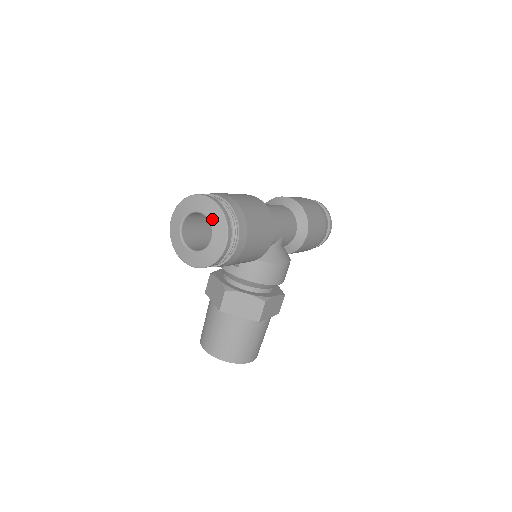
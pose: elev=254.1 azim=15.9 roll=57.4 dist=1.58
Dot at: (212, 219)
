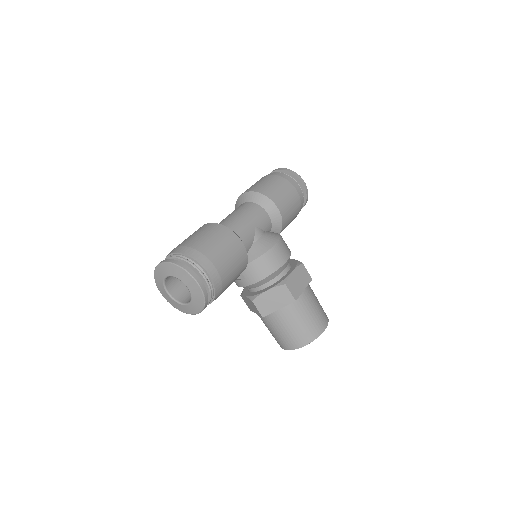
Dot at: (176, 275)
